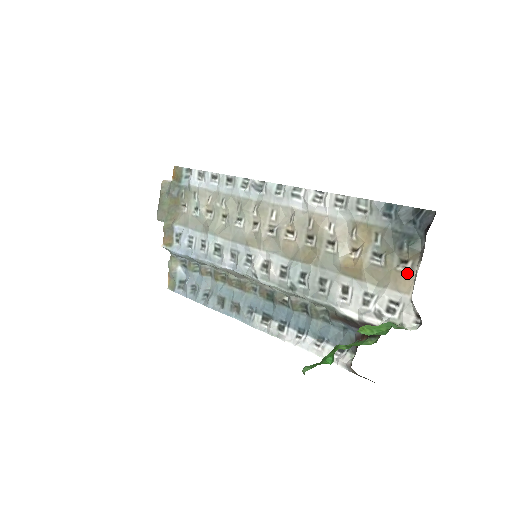
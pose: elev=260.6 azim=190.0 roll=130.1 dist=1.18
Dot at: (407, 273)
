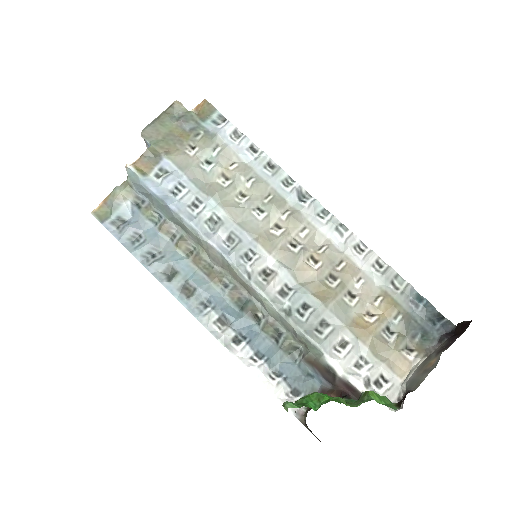
Dot at: (409, 360)
